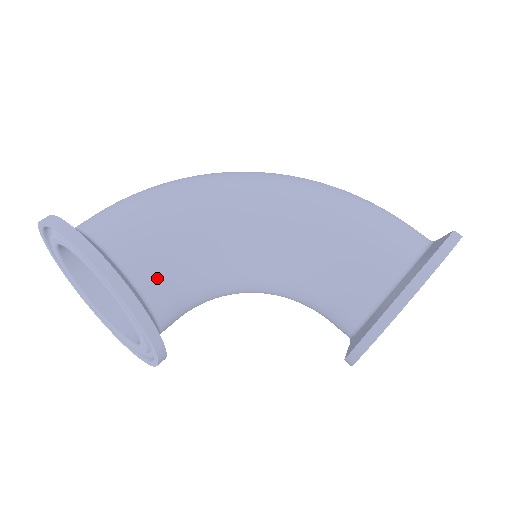
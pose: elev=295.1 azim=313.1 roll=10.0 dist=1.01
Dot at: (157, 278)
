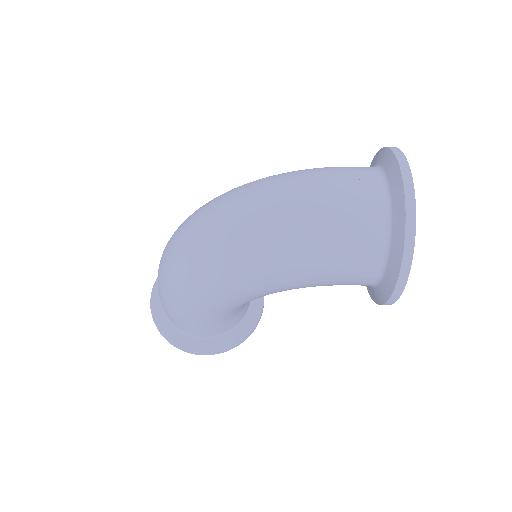
Dot at: (235, 321)
